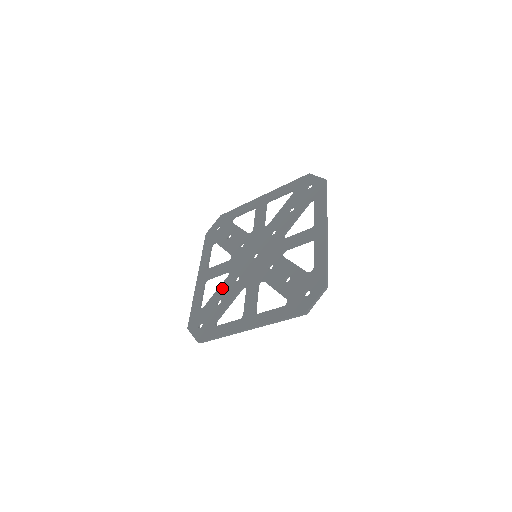
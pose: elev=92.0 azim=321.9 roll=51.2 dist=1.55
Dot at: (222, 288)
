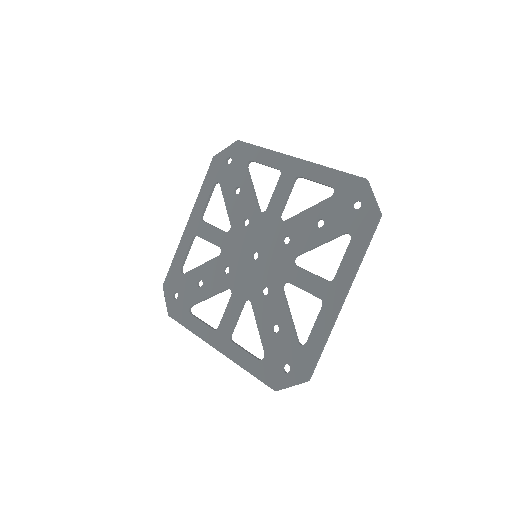
Dot at: (208, 268)
